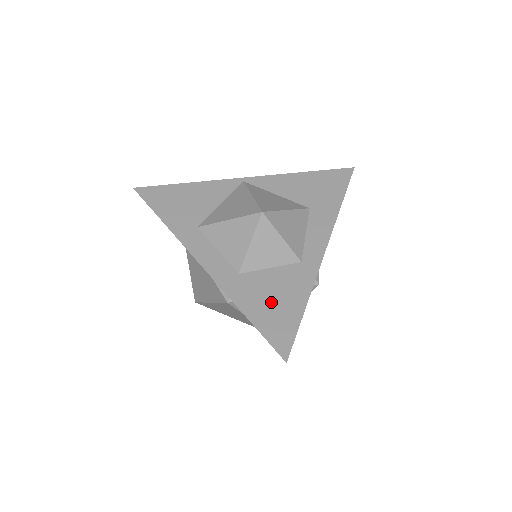
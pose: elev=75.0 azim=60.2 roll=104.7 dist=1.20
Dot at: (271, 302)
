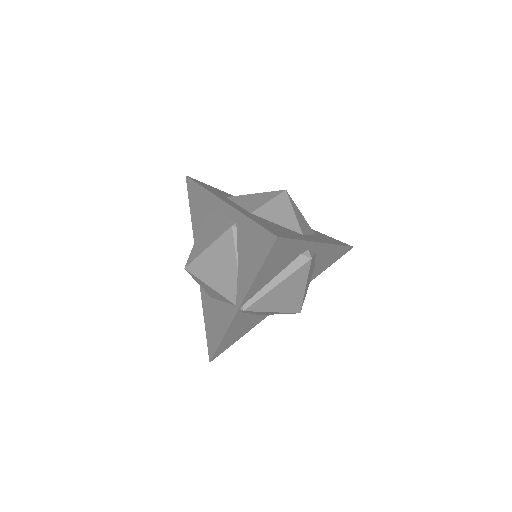
Dot at: (273, 226)
